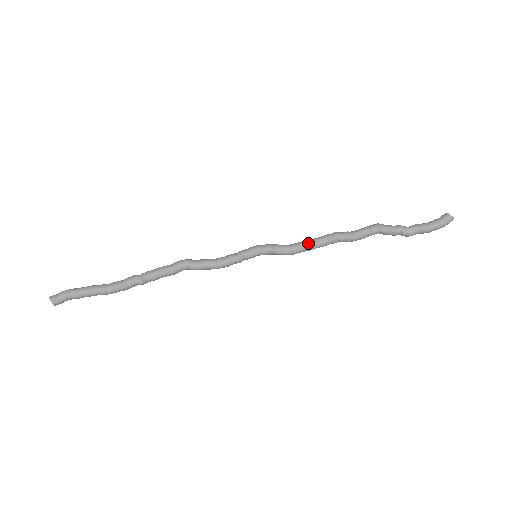
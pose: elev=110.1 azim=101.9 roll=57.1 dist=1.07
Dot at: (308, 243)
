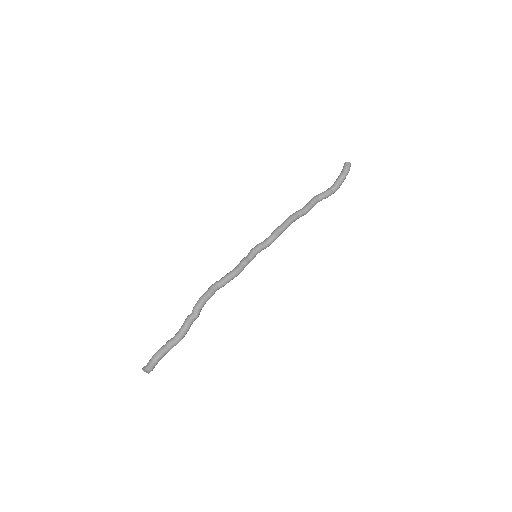
Dot at: (279, 226)
